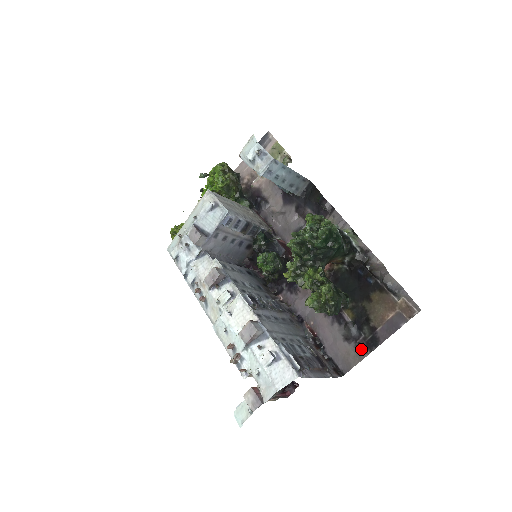
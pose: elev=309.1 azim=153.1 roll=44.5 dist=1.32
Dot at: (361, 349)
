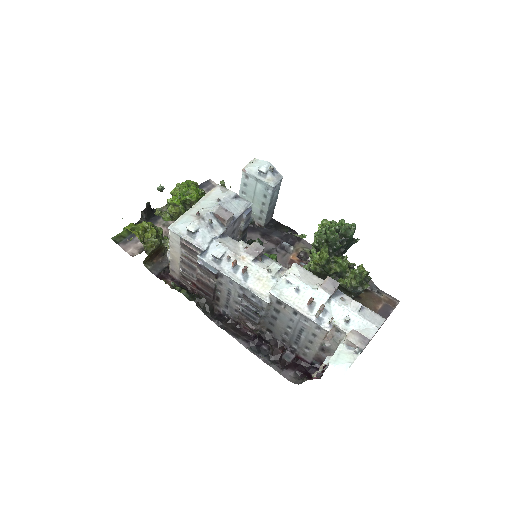
Dot at: occluded
